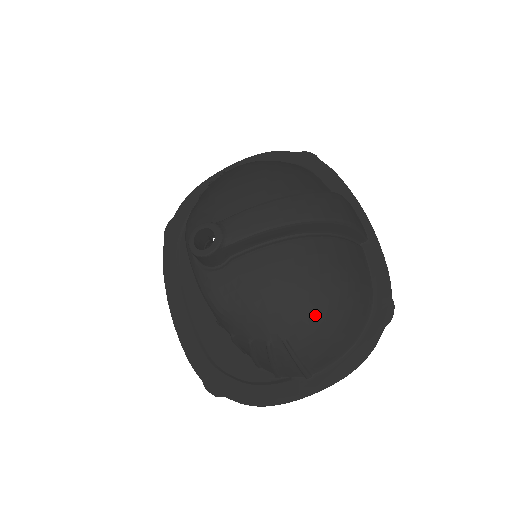
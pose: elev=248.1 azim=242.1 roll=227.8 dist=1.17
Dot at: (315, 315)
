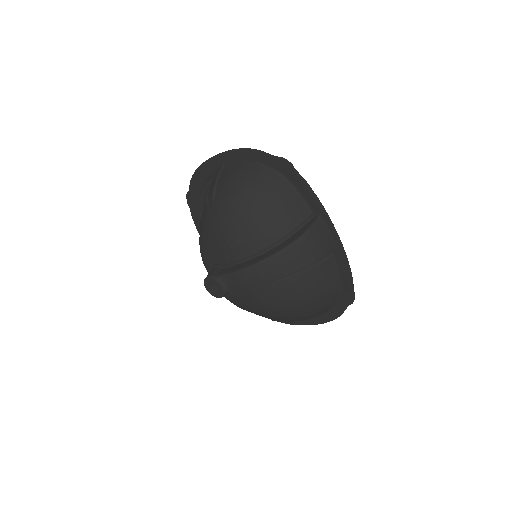
Dot at: (297, 316)
